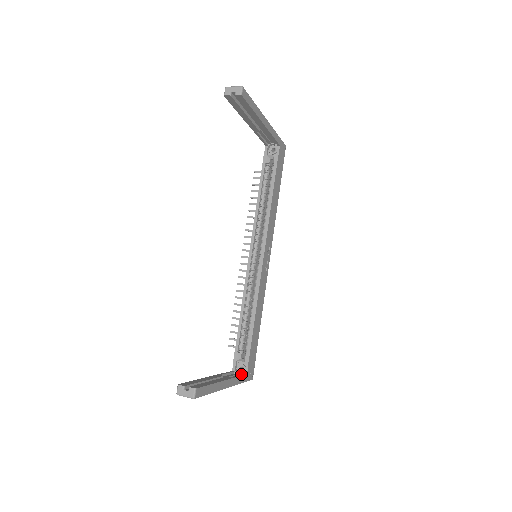
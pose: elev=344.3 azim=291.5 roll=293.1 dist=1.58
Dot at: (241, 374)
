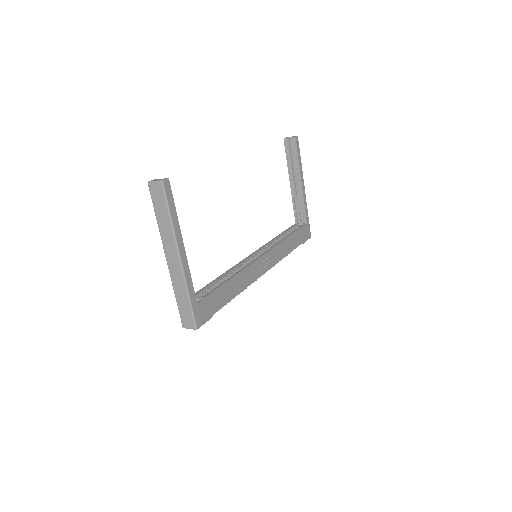
Dot at: (193, 294)
